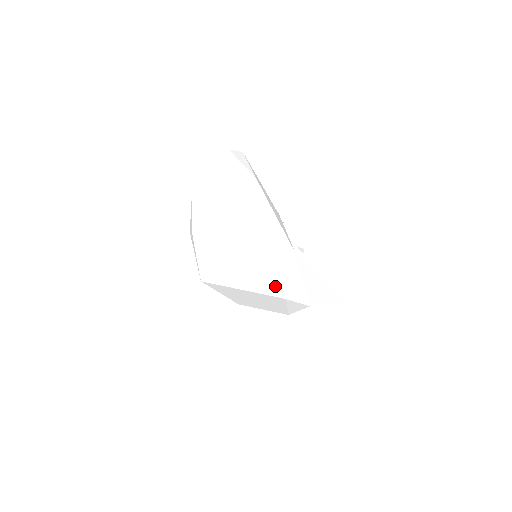
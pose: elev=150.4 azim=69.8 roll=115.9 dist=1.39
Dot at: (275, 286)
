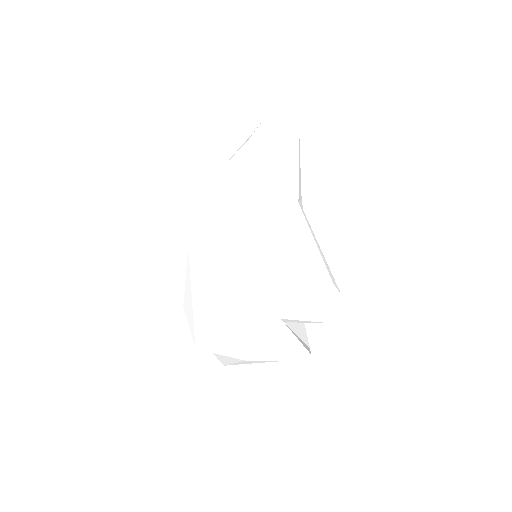
Dot at: (259, 223)
